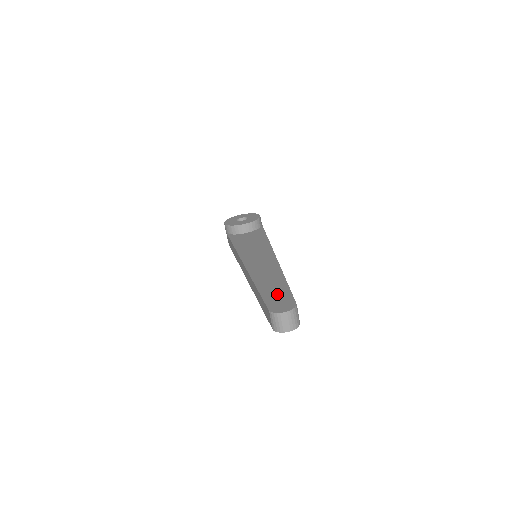
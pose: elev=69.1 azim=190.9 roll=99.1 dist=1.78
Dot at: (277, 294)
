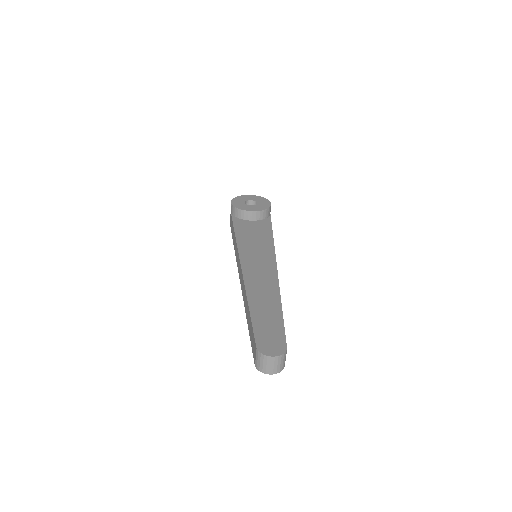
Dot at: (269, 326)
